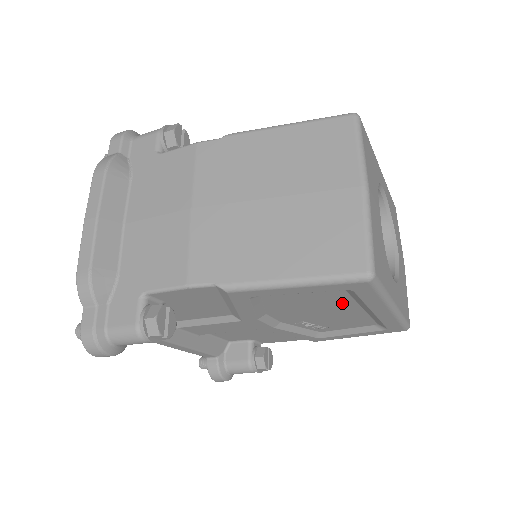
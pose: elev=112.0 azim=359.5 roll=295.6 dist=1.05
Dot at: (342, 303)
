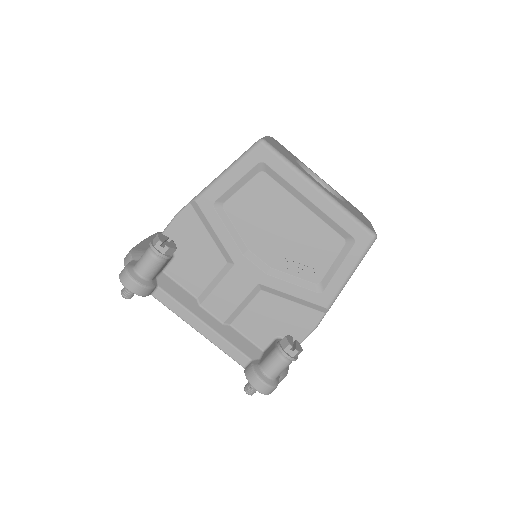
Dot at: (283, 201)
